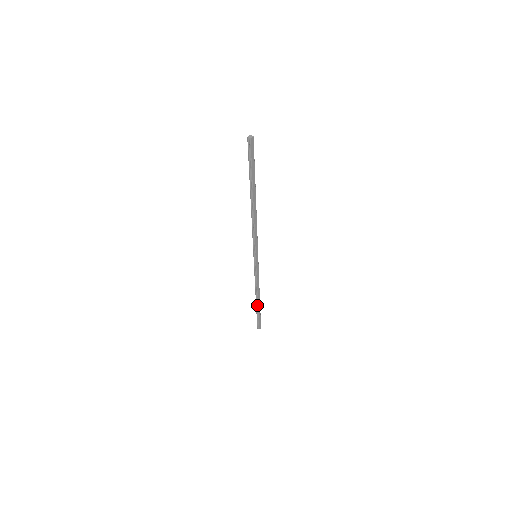
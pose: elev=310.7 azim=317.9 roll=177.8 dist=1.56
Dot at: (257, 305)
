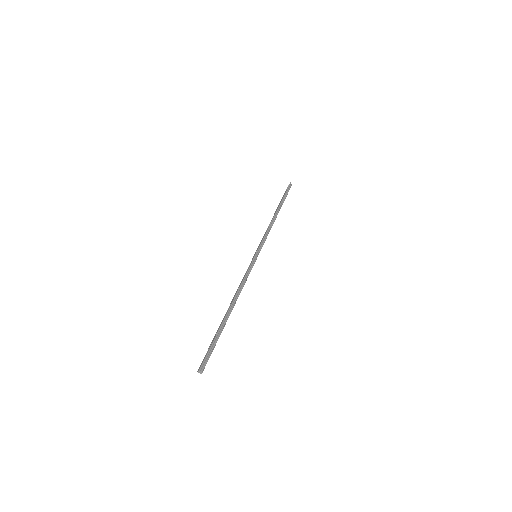
Dot at: occluded
